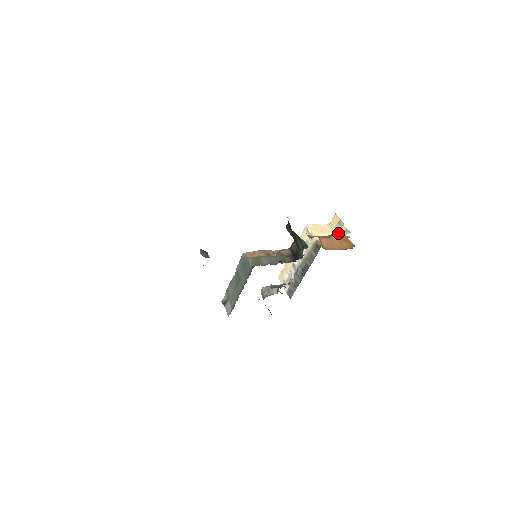
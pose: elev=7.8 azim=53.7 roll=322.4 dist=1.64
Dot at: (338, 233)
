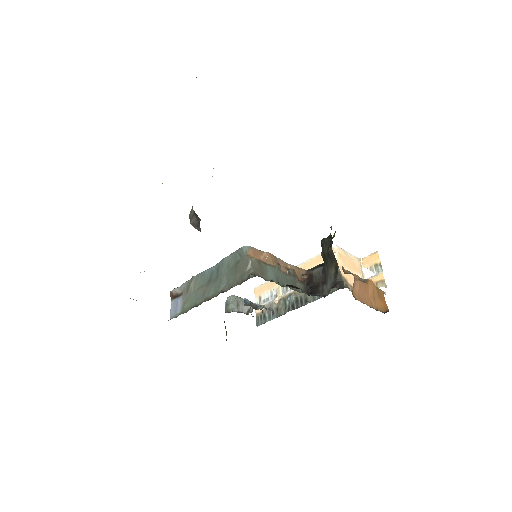
Dot at: (368, 278)
